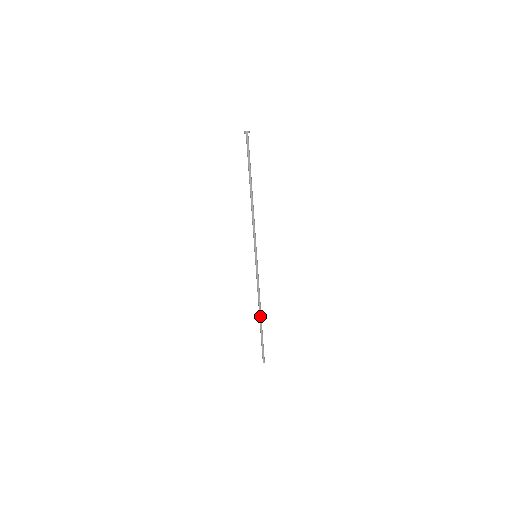
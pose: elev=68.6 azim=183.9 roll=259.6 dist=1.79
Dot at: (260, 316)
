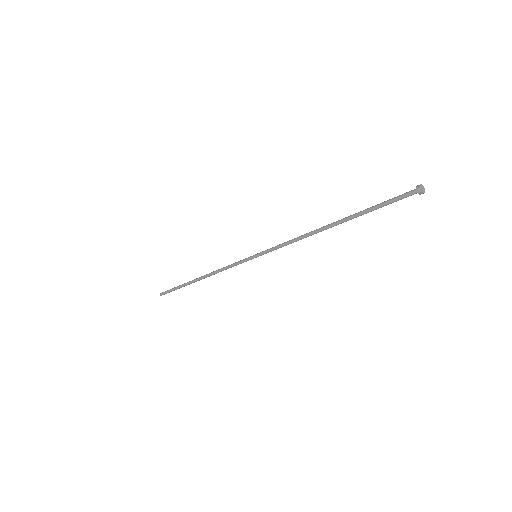
Dot at: (199, 280)
